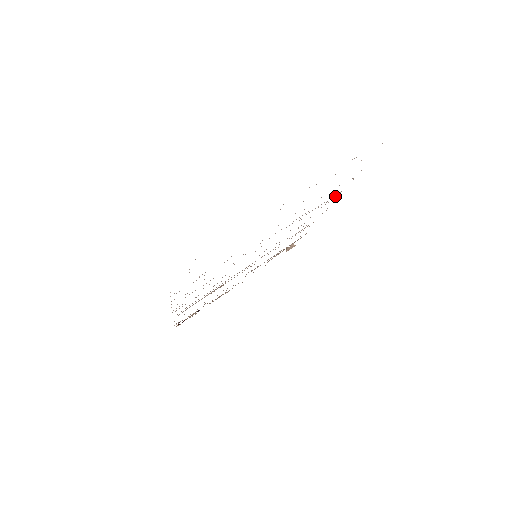
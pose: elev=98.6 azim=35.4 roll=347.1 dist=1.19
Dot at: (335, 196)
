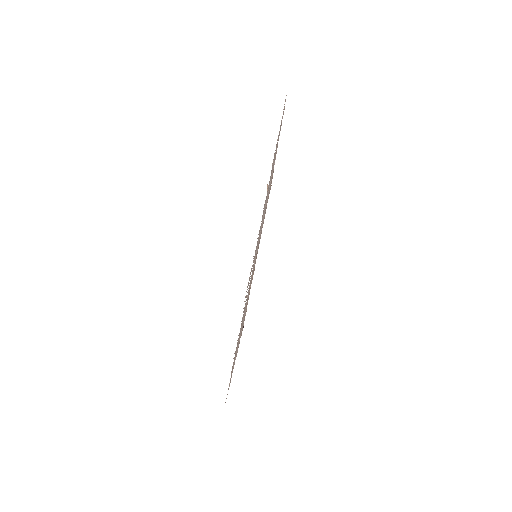
Dot at: (275, 156)
